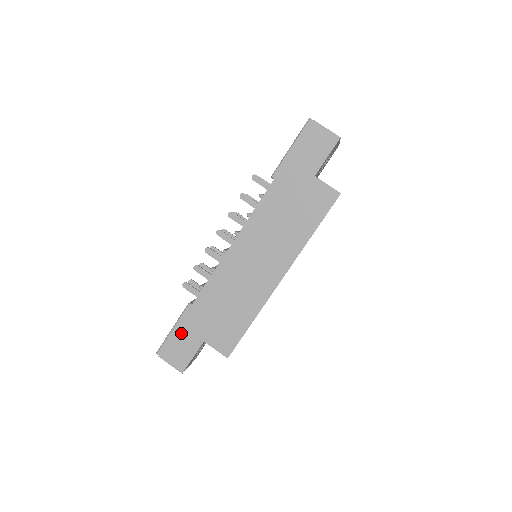
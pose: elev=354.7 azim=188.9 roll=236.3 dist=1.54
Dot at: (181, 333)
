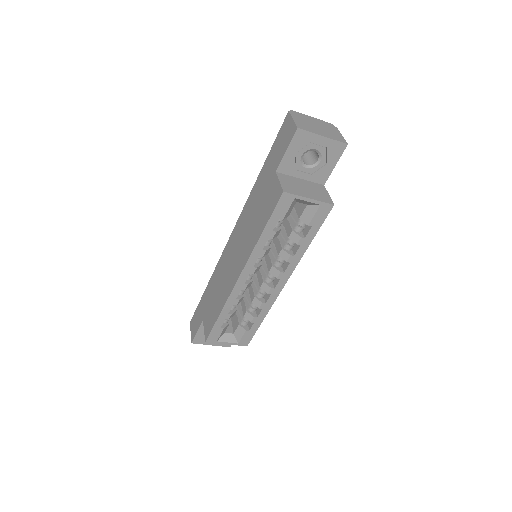
Dot at: (199, 308)
